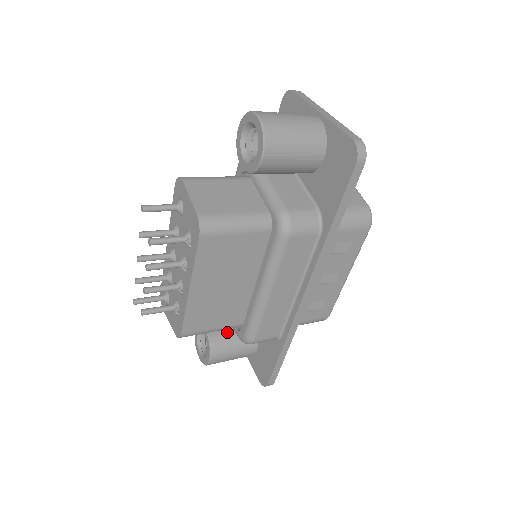
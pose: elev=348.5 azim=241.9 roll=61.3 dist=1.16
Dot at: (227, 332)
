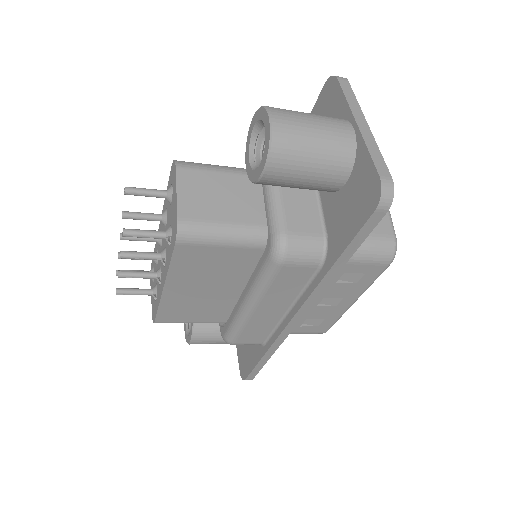
Dot at: occluded
